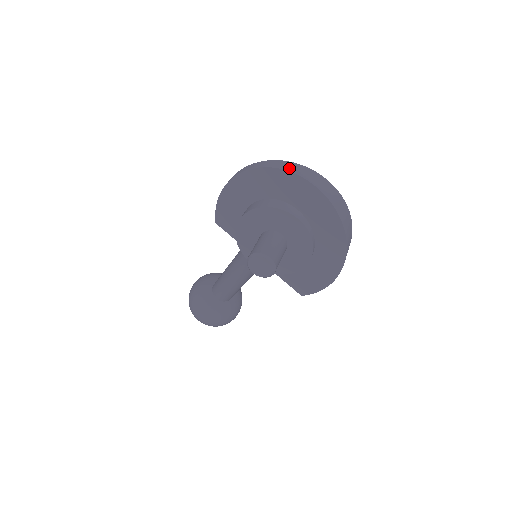
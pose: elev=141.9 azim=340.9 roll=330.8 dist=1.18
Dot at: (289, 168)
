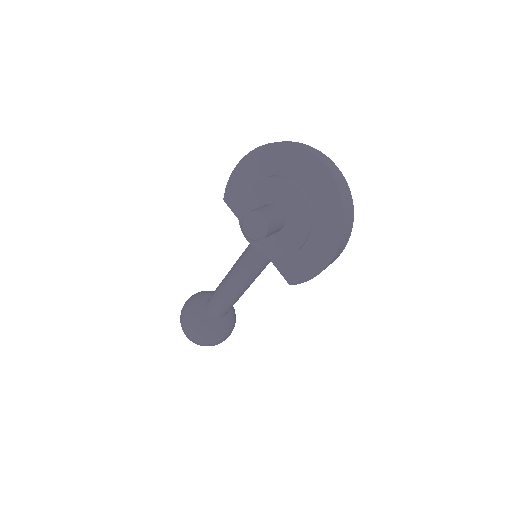
Dot at: (302, 145)
